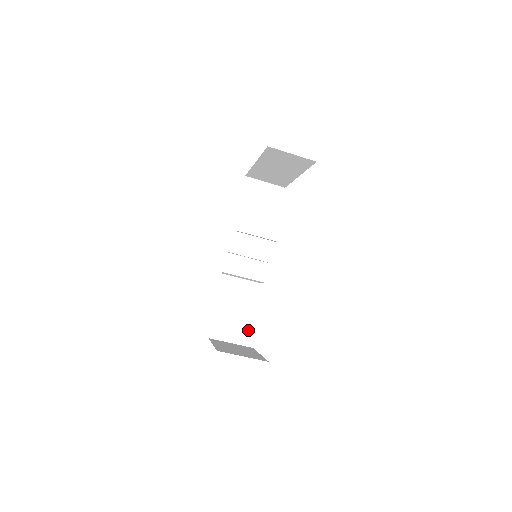
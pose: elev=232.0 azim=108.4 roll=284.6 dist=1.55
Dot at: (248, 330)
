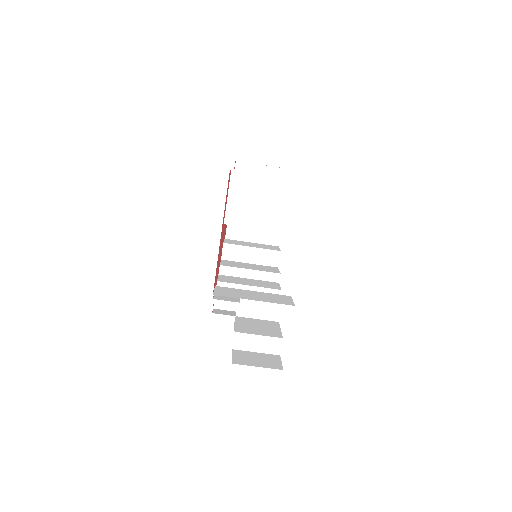
Dot at: (277, 296)
